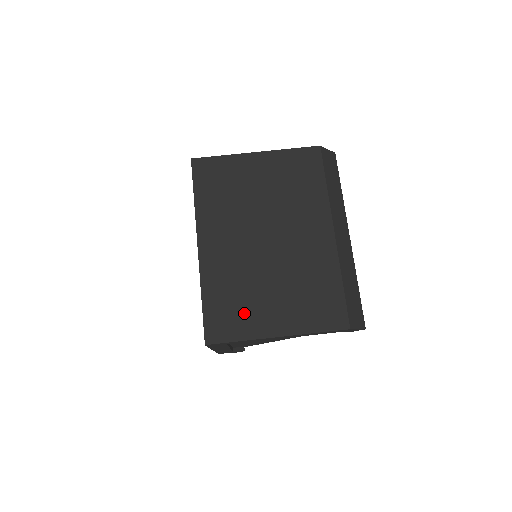
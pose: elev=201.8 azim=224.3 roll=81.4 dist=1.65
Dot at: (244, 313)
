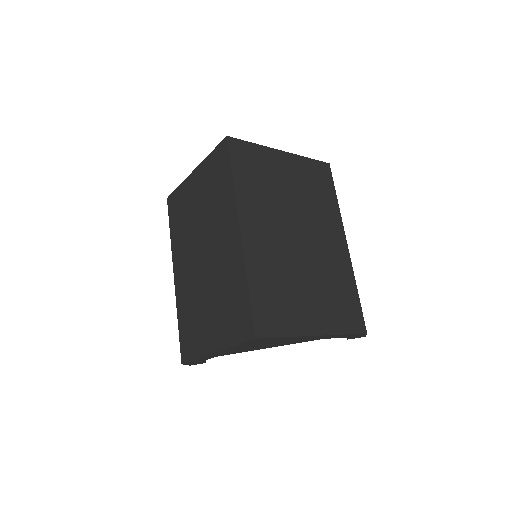
Dot at: (287, 308)
